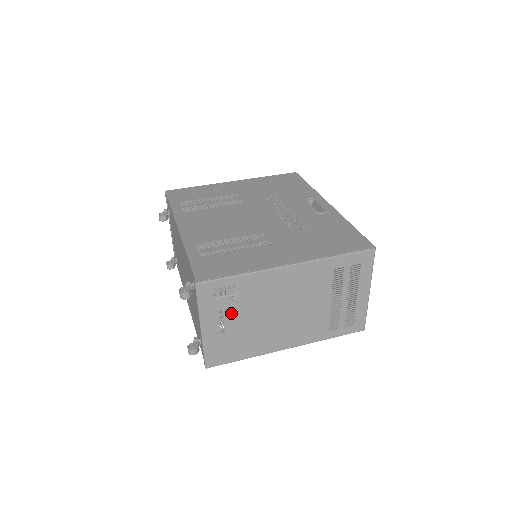
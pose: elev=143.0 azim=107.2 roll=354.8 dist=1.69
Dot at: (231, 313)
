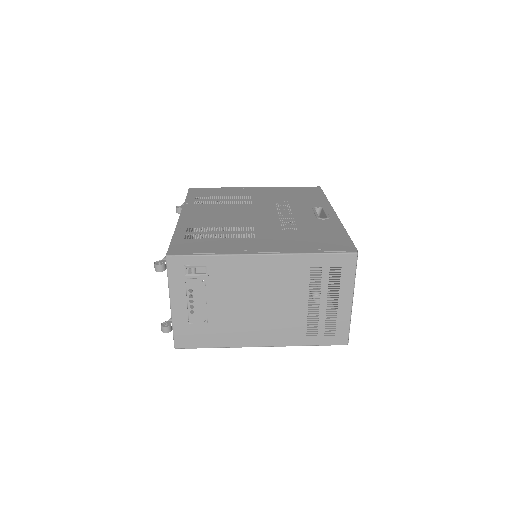
Dot at: (201, 294)
